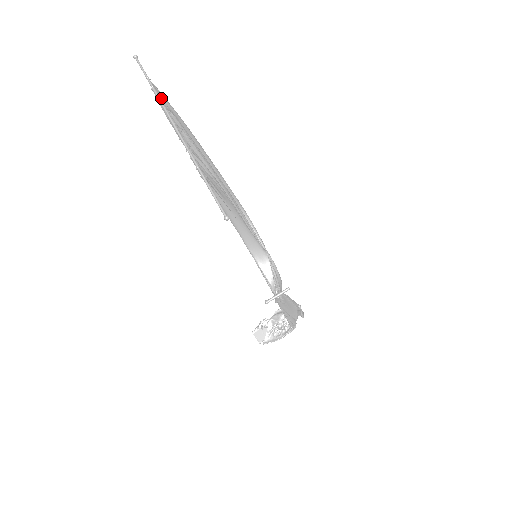
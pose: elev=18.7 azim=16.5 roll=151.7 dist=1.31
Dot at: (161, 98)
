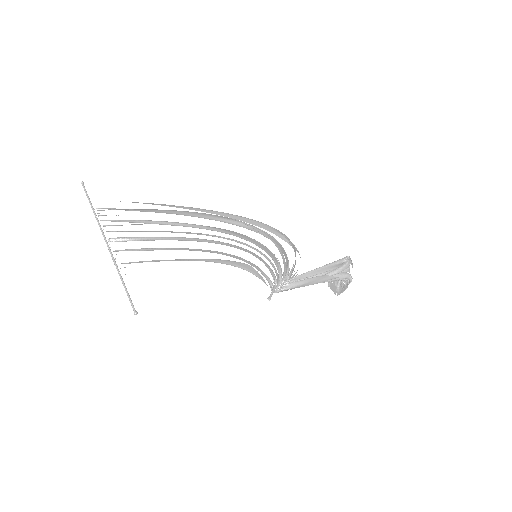
Dot at: (102, 210)
